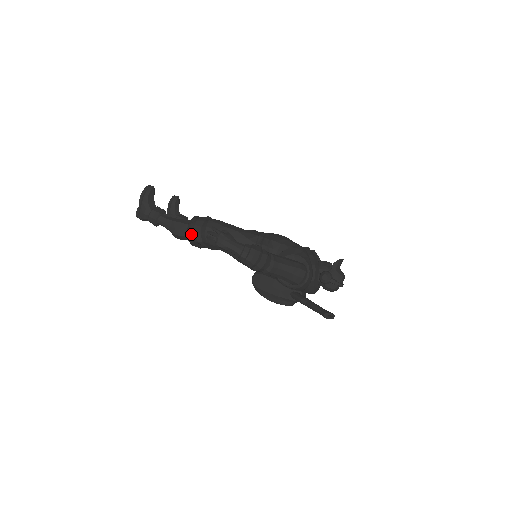
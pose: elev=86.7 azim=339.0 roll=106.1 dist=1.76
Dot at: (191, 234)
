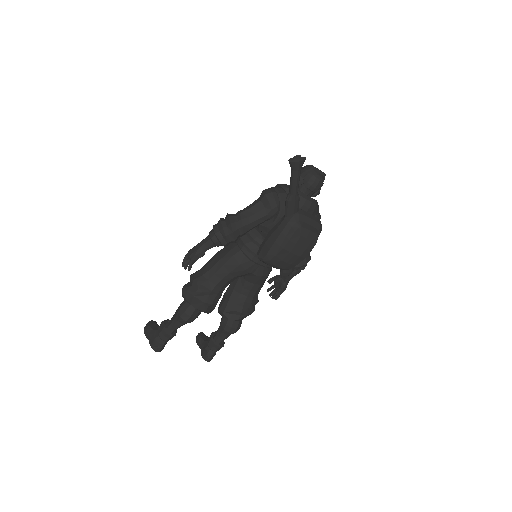
Dot at: (186, 295)
